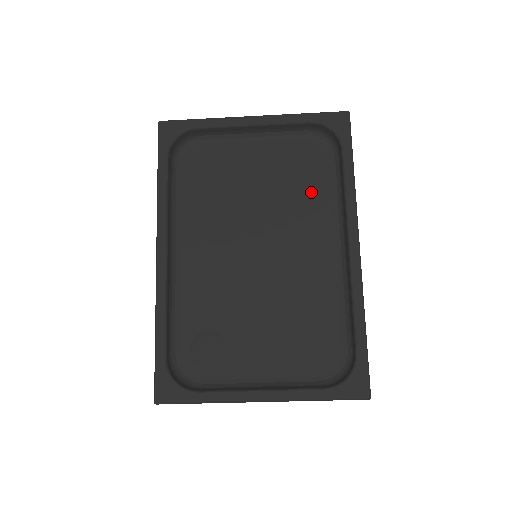
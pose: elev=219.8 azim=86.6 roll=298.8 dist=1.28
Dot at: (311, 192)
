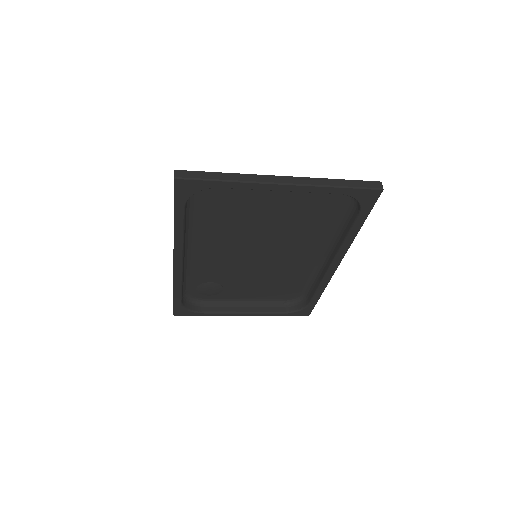
Dot at: (317, 223)
